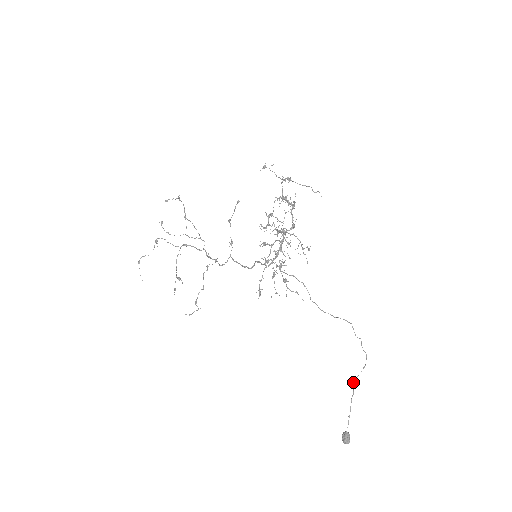
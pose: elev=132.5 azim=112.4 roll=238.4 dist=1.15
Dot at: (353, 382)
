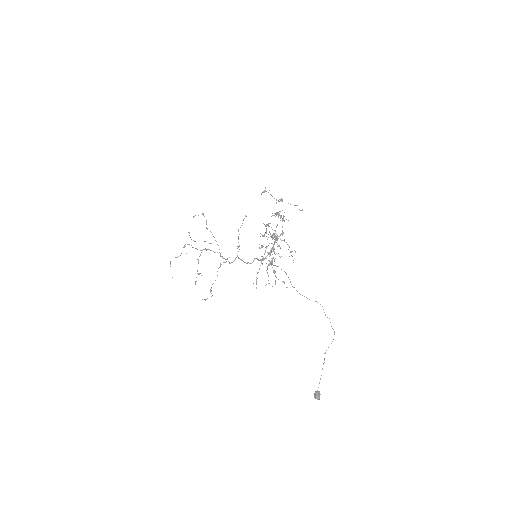
Dot at: (324, 353)
